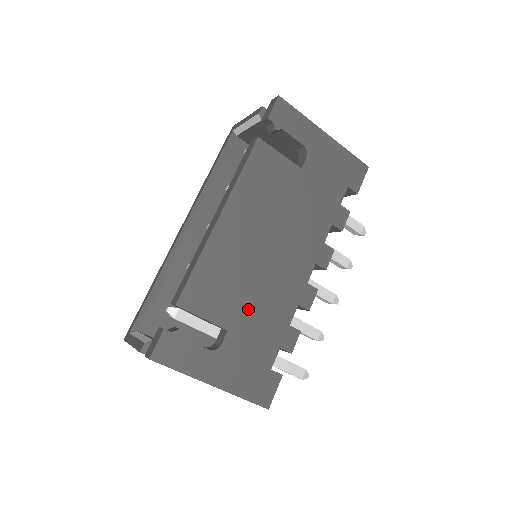
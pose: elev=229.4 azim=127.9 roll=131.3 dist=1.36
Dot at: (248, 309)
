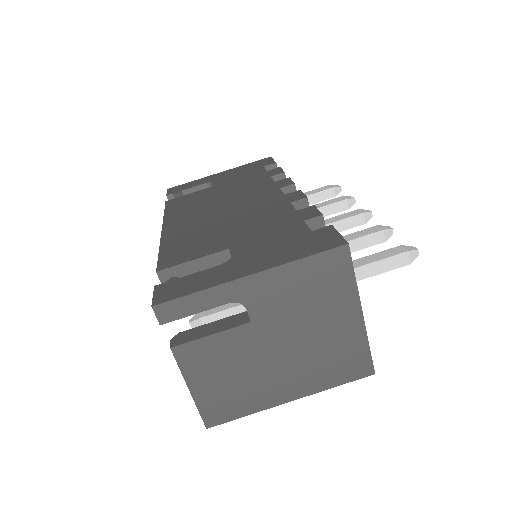
Dot at: (238, 232)
